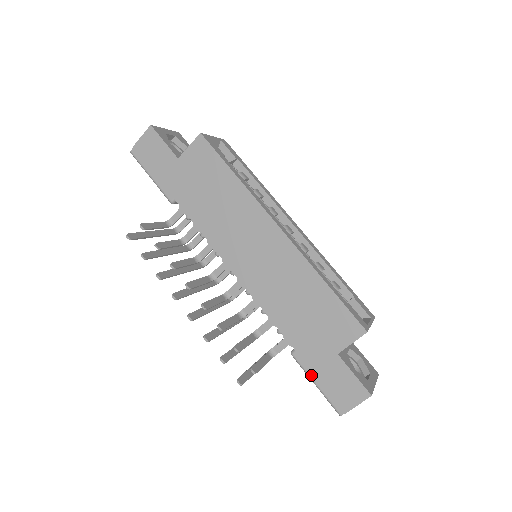
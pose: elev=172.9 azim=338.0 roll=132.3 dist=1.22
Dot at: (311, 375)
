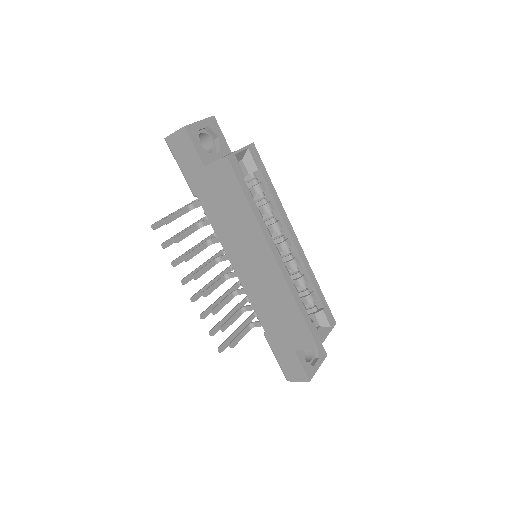
Dot at: (274, 352)
